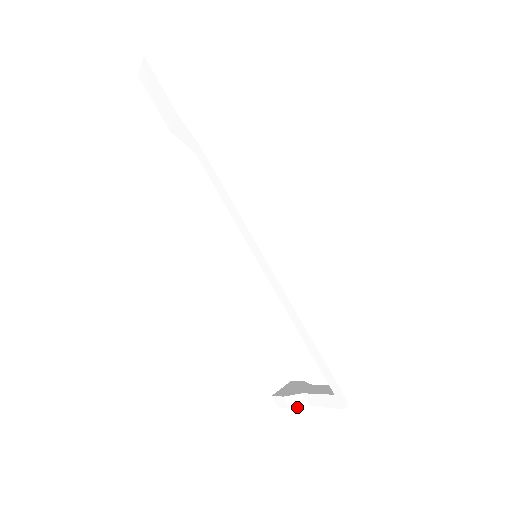
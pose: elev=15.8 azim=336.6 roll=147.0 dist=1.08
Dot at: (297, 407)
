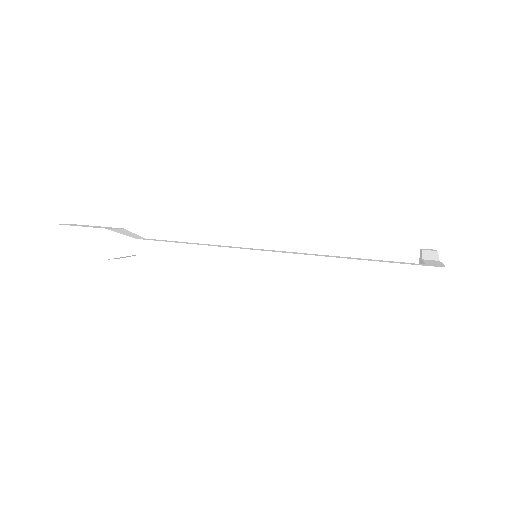
Dot at: occluded
